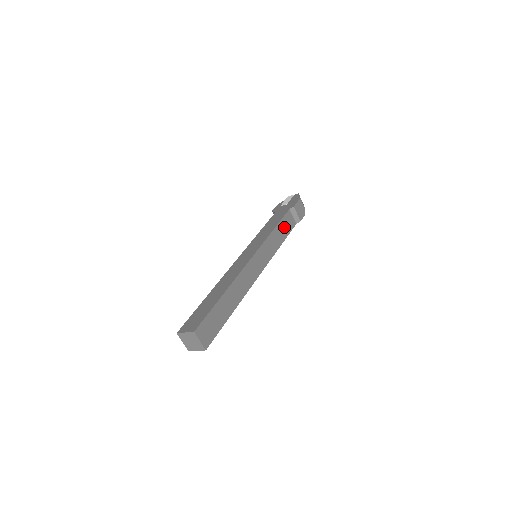
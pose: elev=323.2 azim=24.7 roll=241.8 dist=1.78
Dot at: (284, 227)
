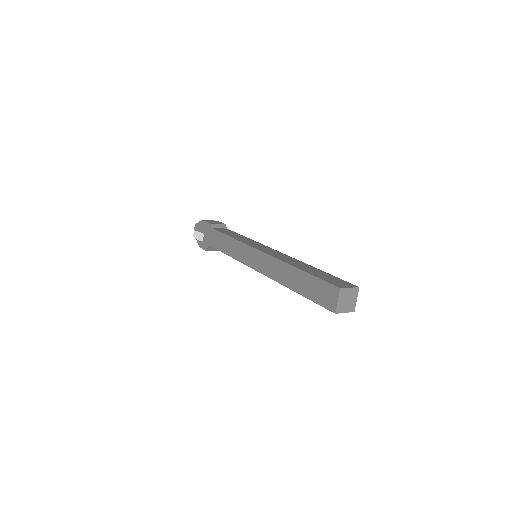
Dot at: occluded
